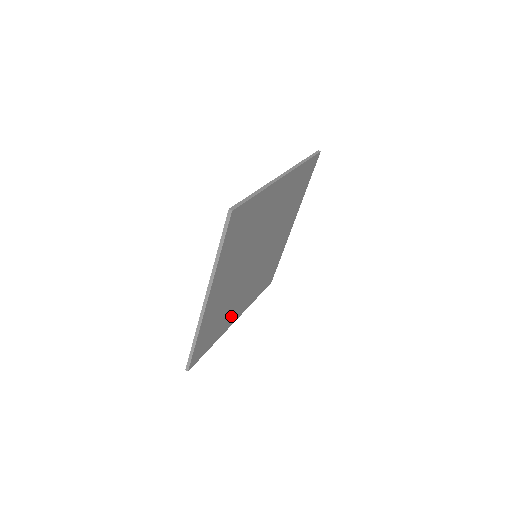
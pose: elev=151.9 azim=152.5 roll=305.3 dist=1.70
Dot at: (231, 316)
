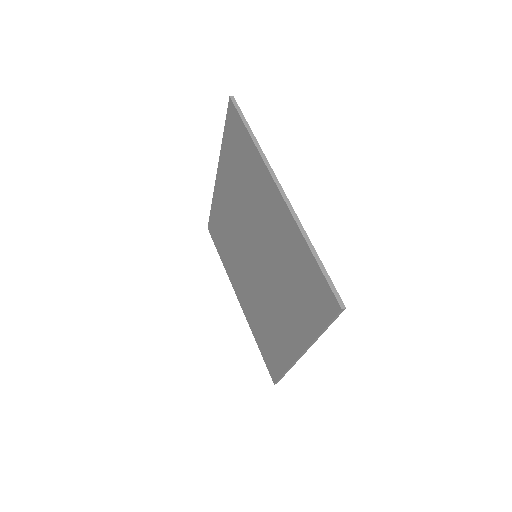
Dot at: occluded
